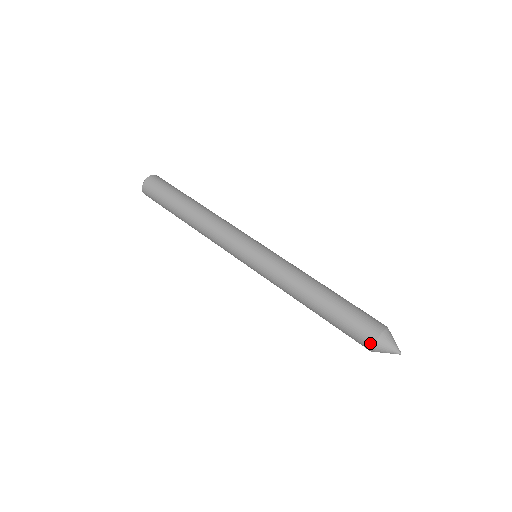
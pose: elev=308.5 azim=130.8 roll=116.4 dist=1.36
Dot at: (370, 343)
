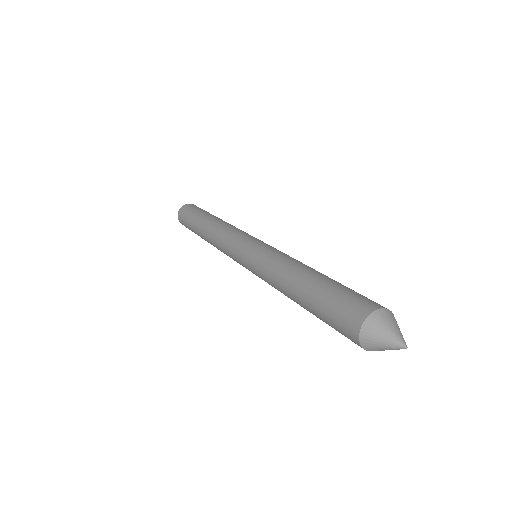
Dot at: (355, 340)
